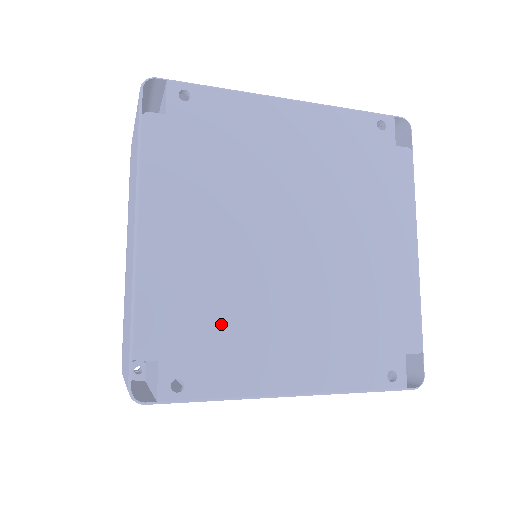
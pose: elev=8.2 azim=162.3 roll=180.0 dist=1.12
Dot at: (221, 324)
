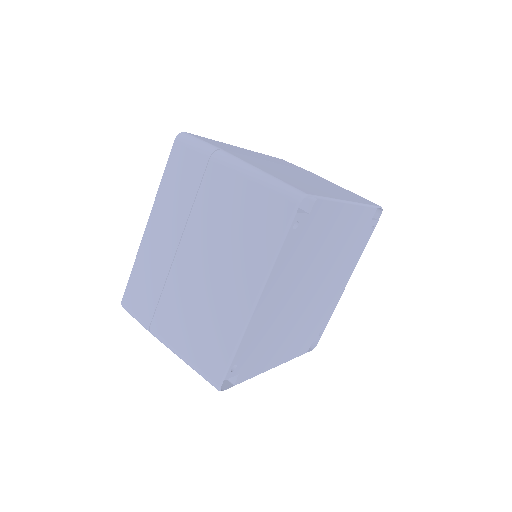
Dot at: (316, 321)
